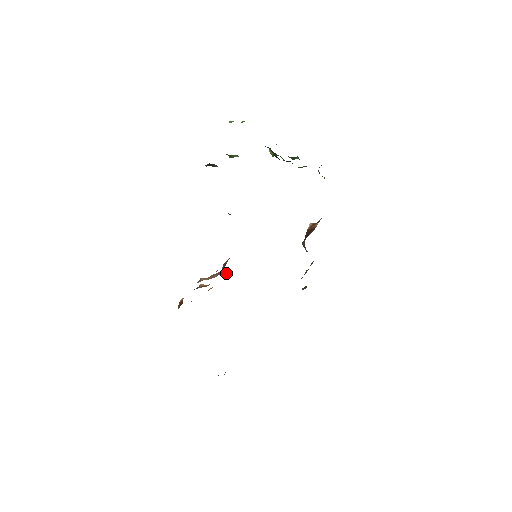
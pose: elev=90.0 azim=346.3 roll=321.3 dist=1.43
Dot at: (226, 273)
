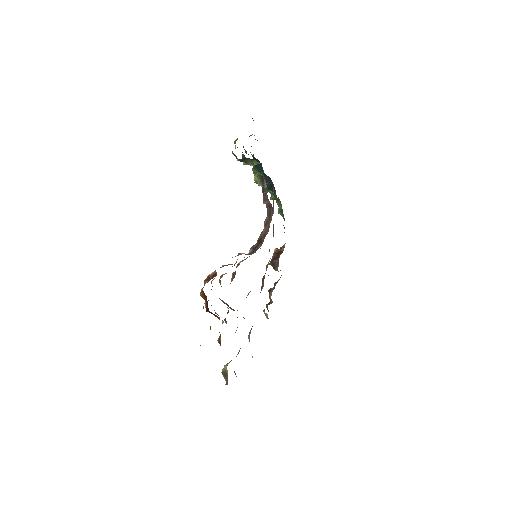
Dot at: (240, 262)
